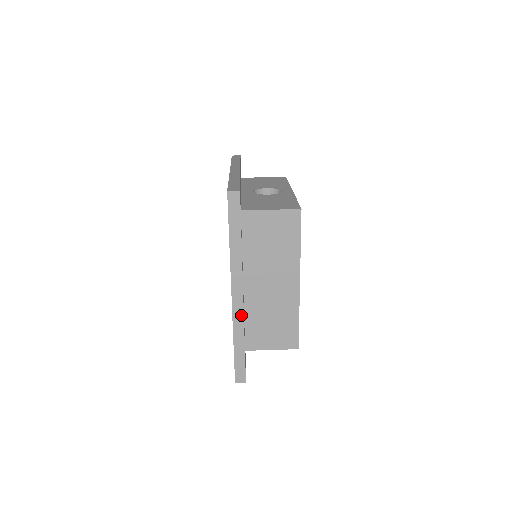
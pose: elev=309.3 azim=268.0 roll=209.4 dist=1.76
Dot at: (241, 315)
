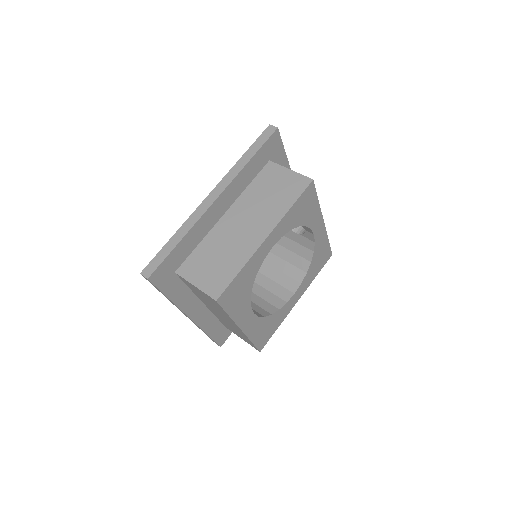
Dot at: (201, 214)
